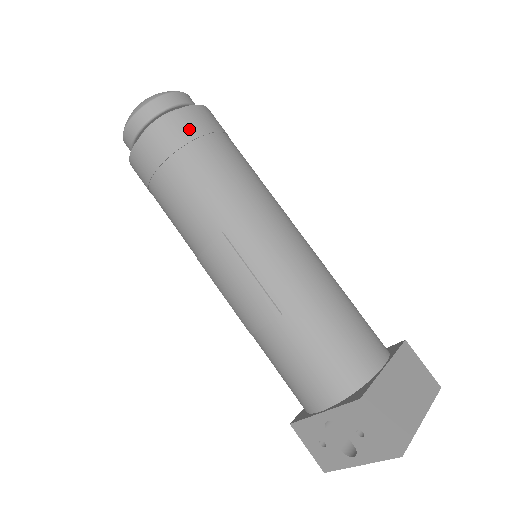
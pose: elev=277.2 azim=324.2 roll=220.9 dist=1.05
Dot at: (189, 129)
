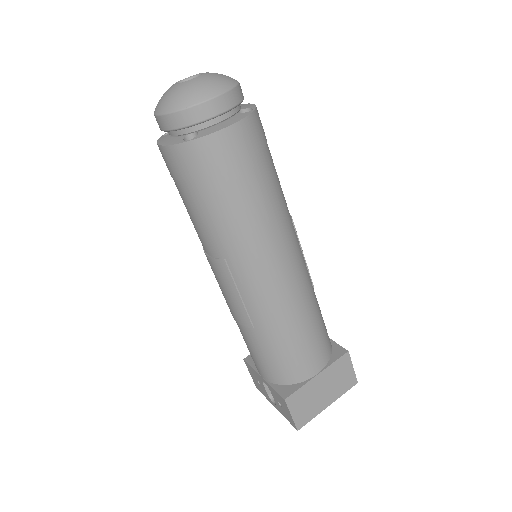
Dot at: (218, 159)
